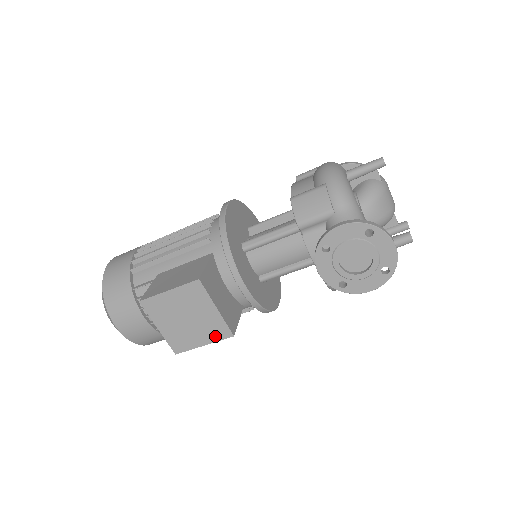
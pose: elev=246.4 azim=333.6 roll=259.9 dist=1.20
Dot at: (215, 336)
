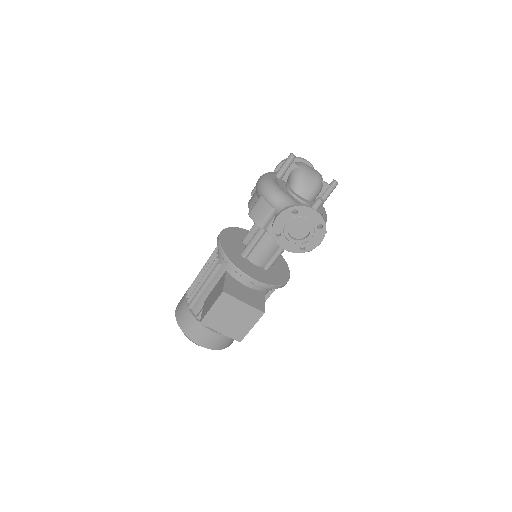
Dot at: (254, 319)
